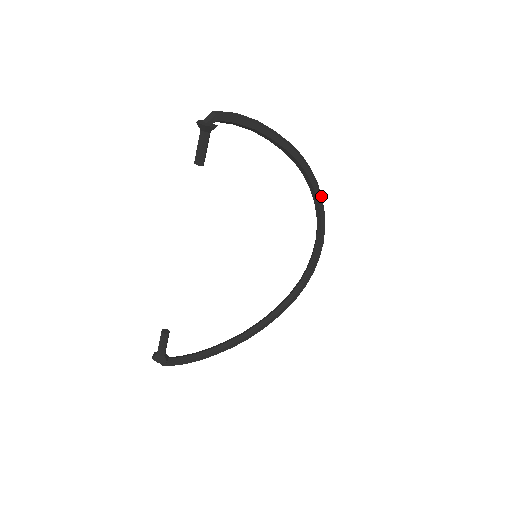
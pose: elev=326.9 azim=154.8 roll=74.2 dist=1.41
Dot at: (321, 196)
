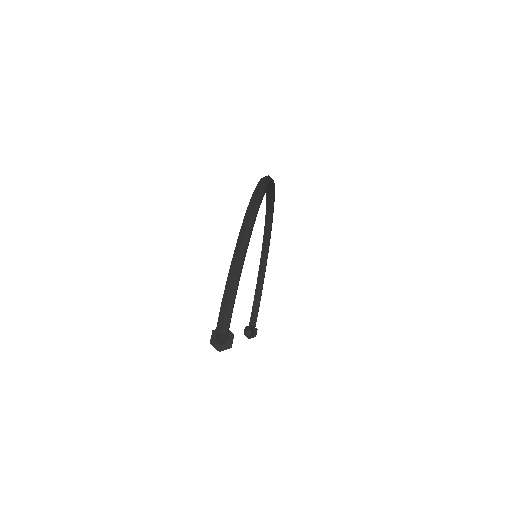
Dot at: (265, 185)
